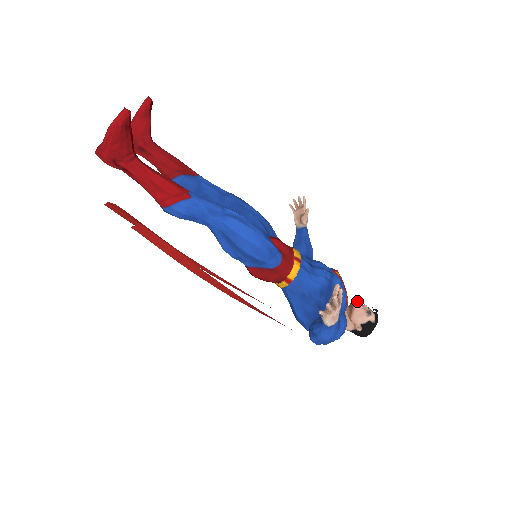
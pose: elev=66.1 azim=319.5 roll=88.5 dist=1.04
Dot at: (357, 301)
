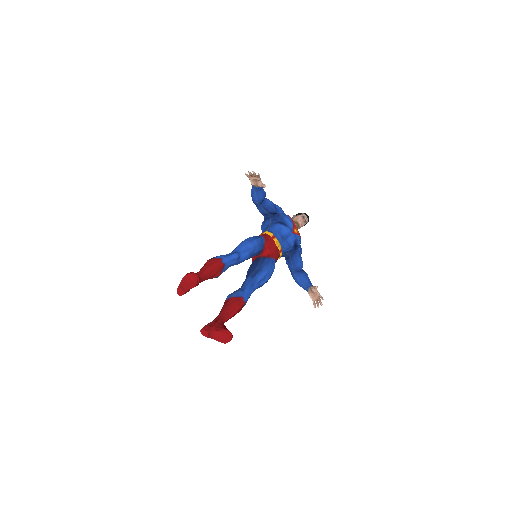
Dot at: (301, 223)
